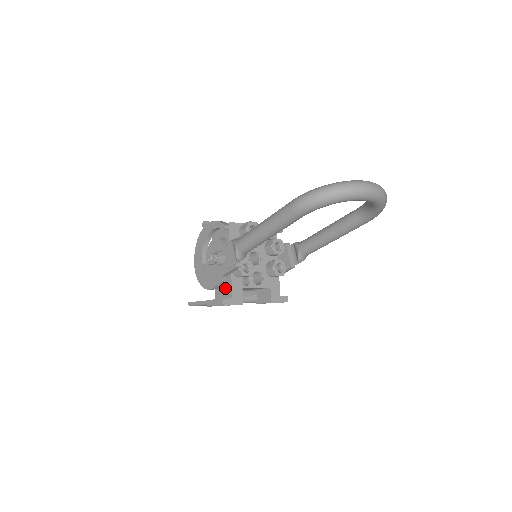
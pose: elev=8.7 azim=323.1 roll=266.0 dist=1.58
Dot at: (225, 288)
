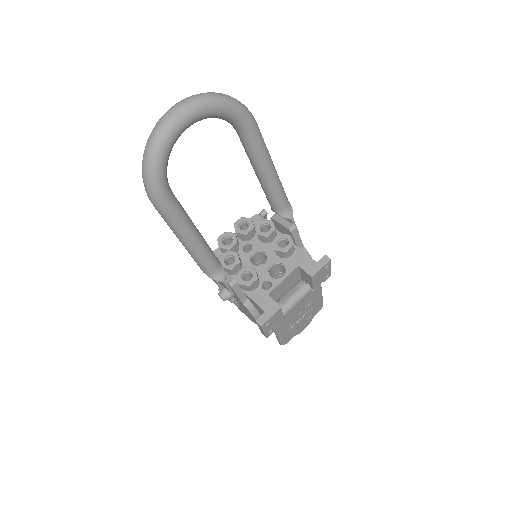
Dot at: (258, 309)
